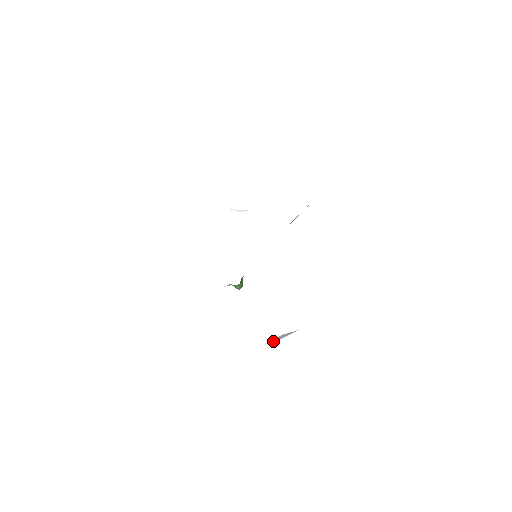
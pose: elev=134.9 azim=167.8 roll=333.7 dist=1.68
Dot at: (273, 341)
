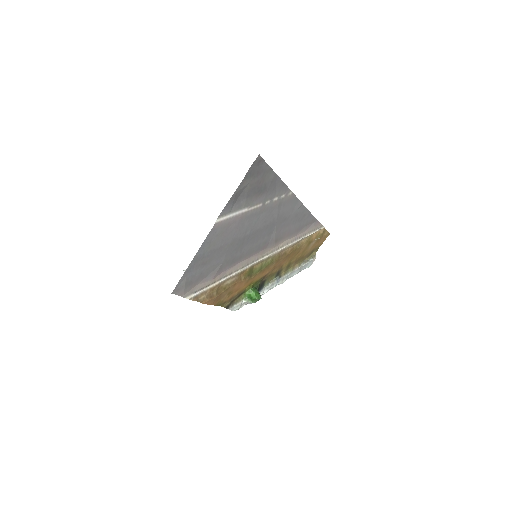
Dot at: (248, 209)
